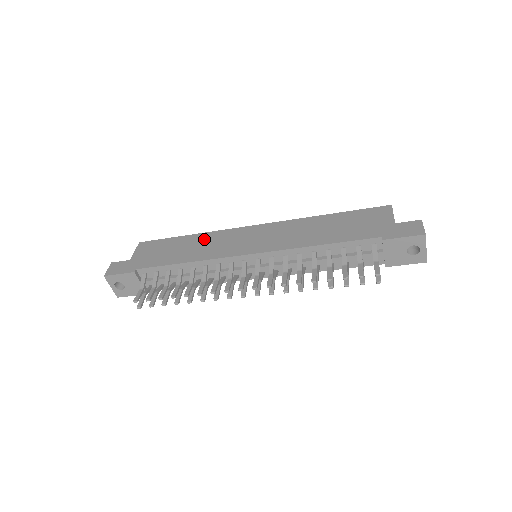
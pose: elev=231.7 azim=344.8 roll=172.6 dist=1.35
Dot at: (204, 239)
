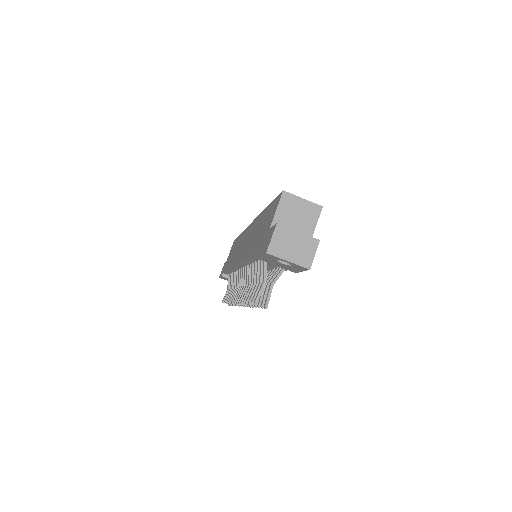
Dot at: (239, 240)
